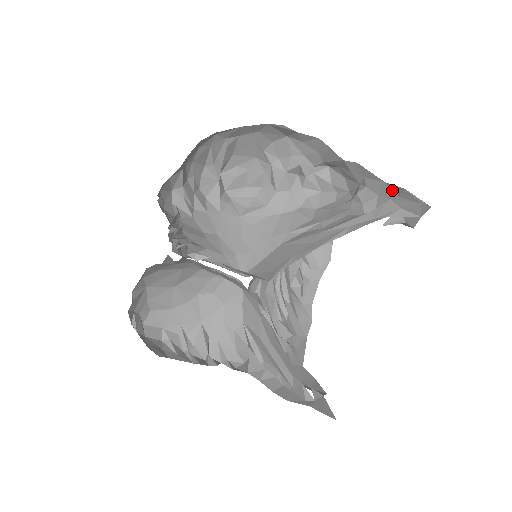
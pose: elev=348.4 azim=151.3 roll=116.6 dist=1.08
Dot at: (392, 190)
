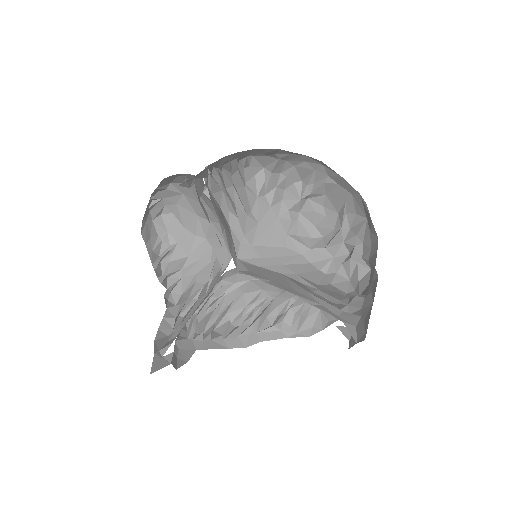
Dot at: (368, 311)
